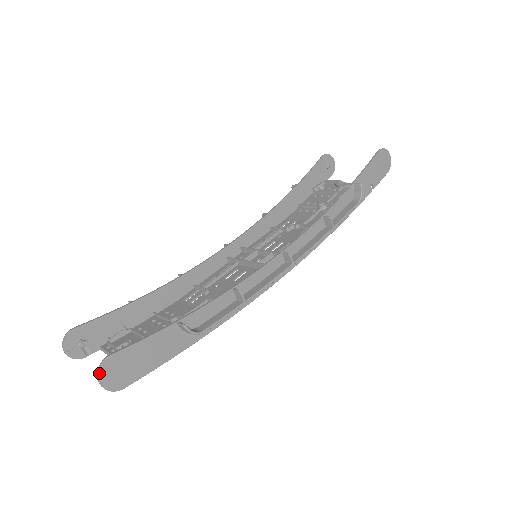
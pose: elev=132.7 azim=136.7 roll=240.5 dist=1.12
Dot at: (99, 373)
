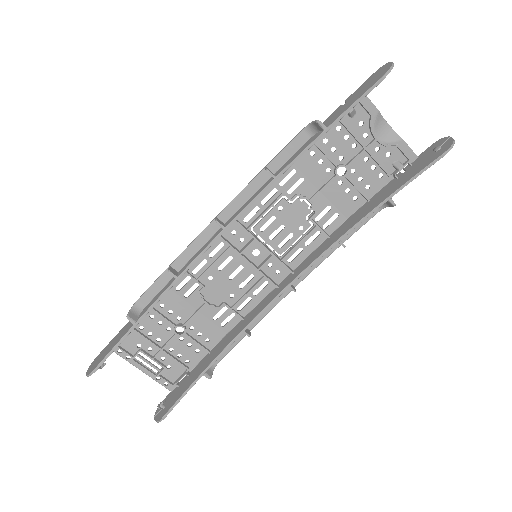
Dot at: (157, 422)
